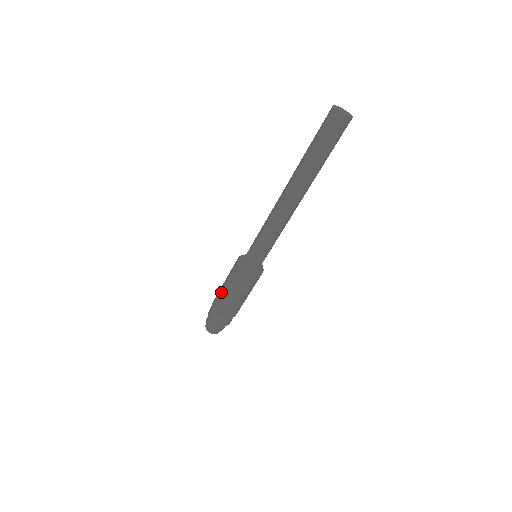
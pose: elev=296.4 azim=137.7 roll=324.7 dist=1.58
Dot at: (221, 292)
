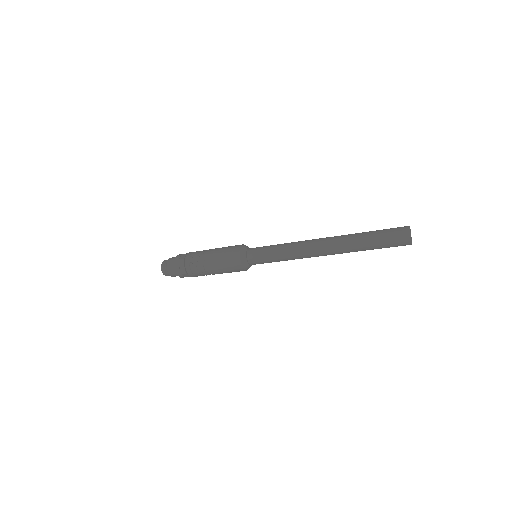
Dot at: (205, 252)
